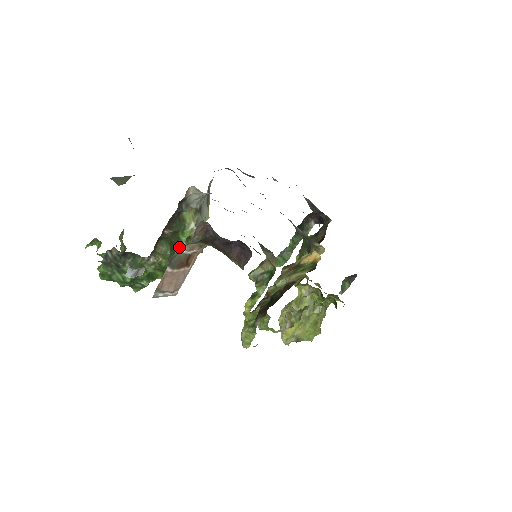
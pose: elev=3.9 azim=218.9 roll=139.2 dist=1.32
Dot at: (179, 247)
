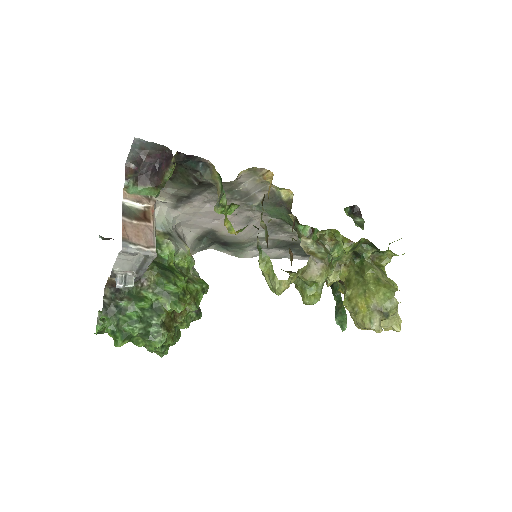
Dot at: occluded
